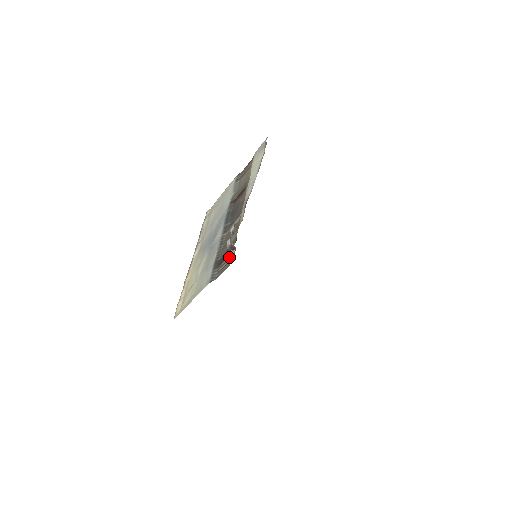
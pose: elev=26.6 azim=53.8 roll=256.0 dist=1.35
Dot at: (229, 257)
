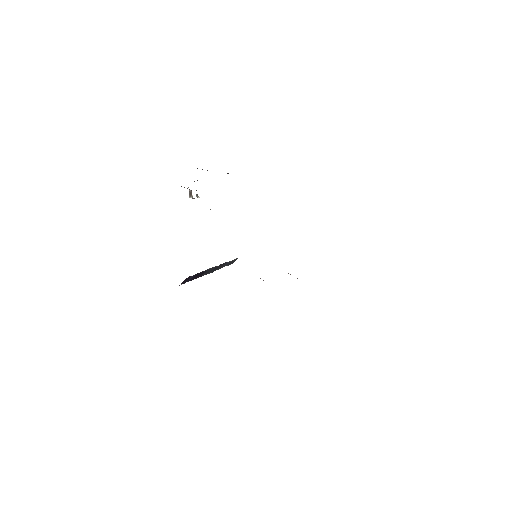
Dot at: occluded
